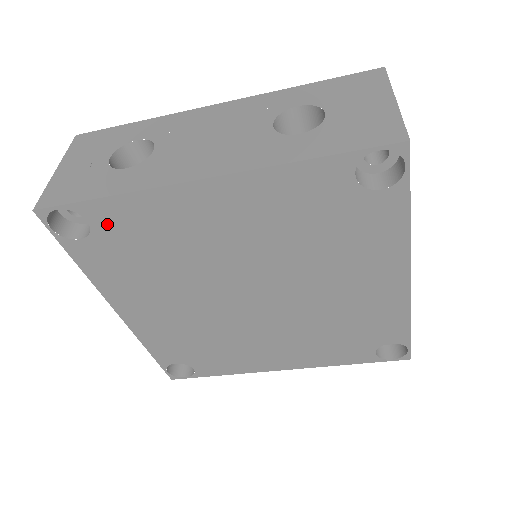
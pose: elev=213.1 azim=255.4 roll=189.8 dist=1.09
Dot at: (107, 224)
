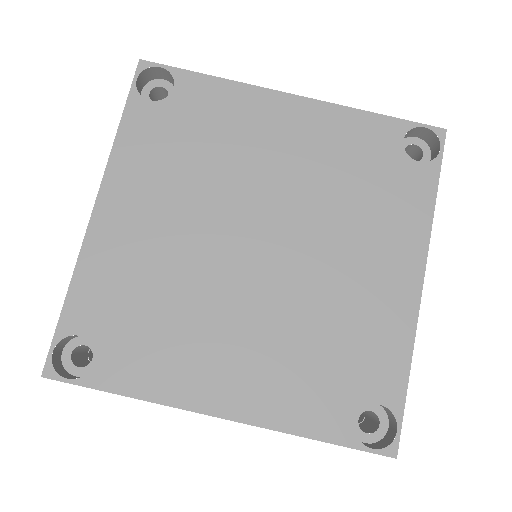
Dot at: (187, 97)
